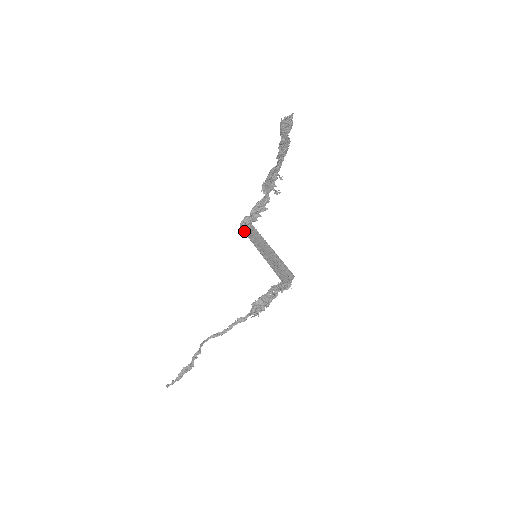
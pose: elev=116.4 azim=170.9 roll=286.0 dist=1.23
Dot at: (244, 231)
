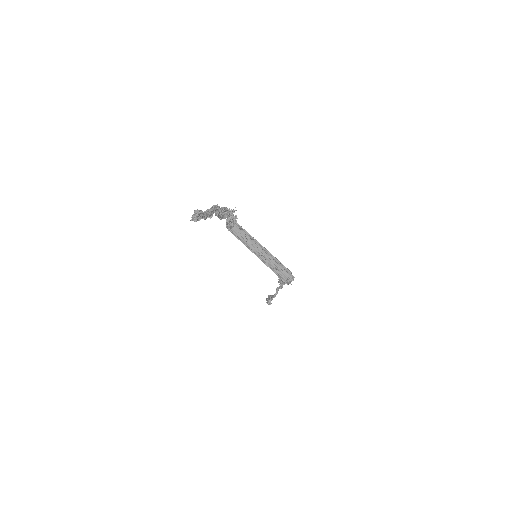
Dot at: (234, 234)
